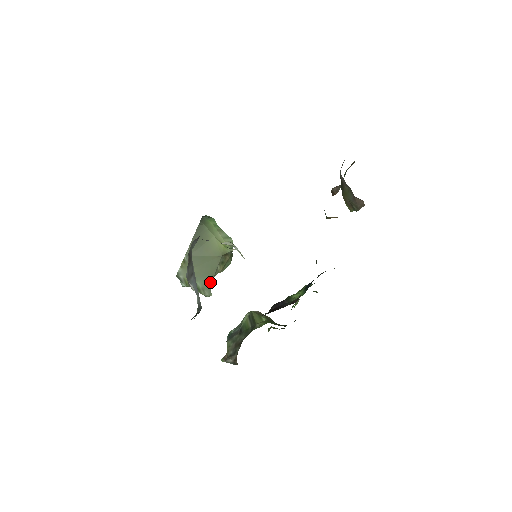
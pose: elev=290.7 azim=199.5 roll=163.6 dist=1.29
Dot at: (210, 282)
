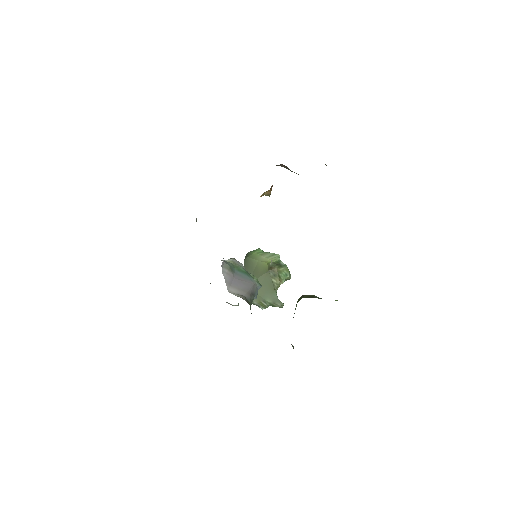
Dot at: (275, 295)
